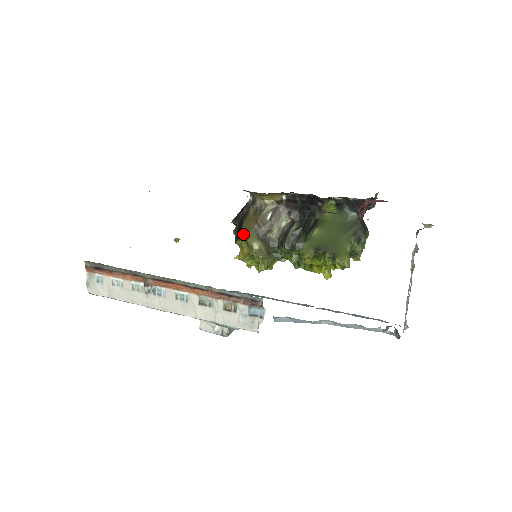
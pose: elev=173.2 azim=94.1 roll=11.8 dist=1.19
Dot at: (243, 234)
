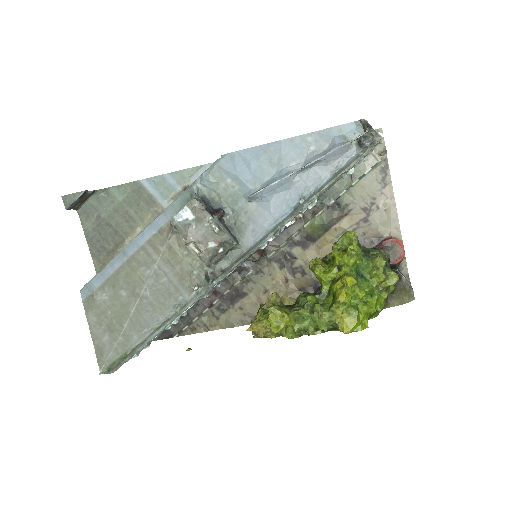
Dot at: occluded
